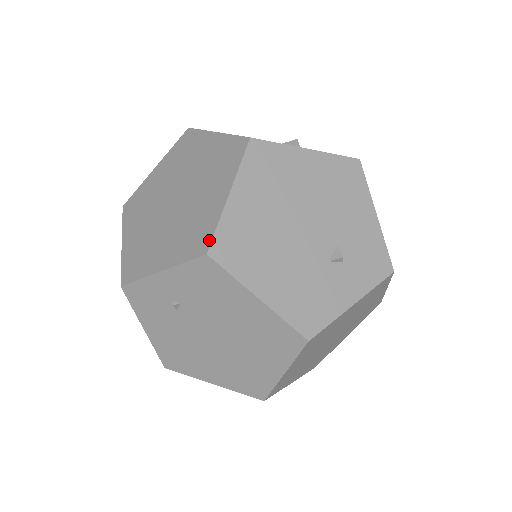
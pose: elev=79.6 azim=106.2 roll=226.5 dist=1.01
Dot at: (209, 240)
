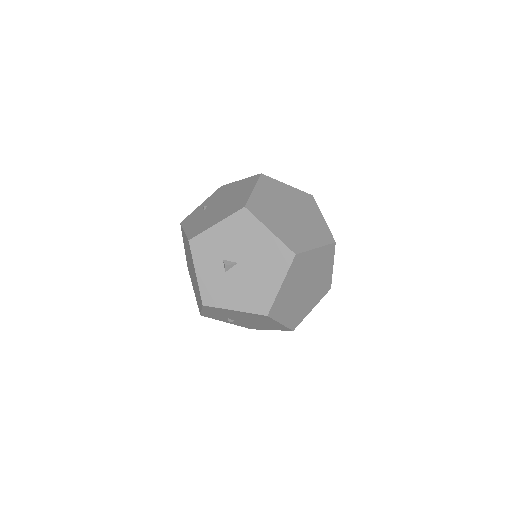
Dot at: occluded
